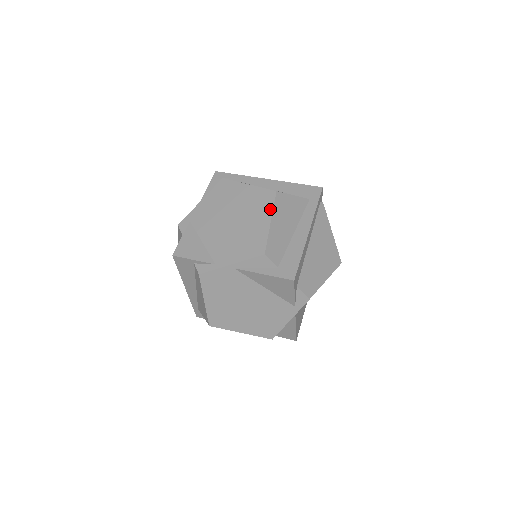
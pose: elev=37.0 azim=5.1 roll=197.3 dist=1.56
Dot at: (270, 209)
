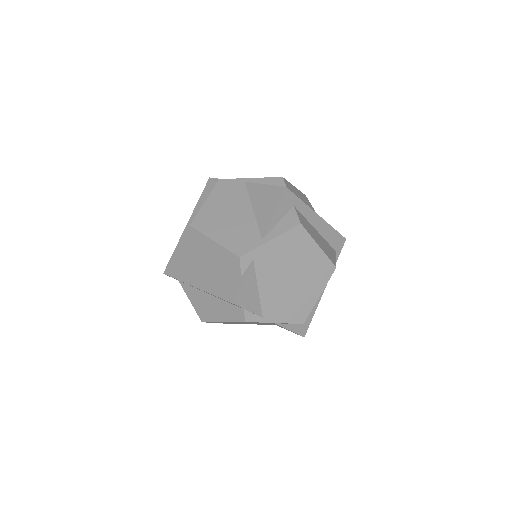
Dot at: (325, 284)
